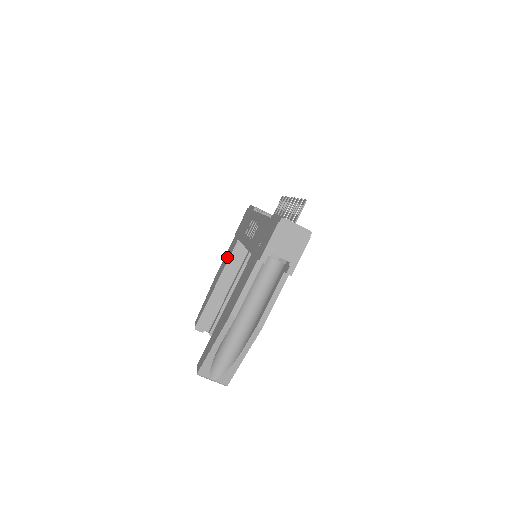
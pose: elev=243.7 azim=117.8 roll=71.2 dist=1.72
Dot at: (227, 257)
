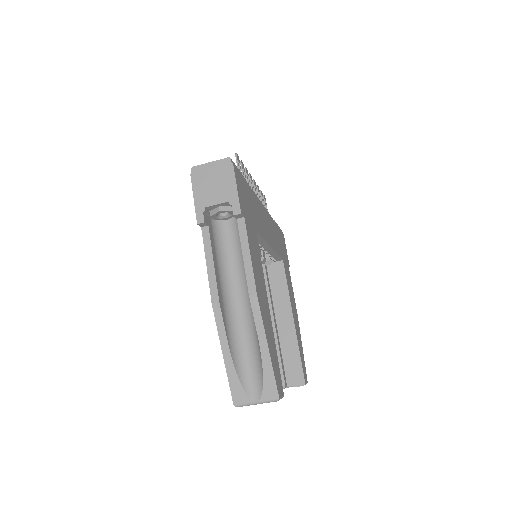
Dot at: occluded
